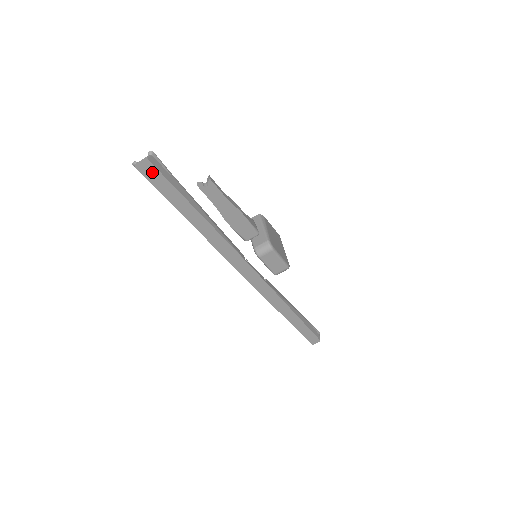
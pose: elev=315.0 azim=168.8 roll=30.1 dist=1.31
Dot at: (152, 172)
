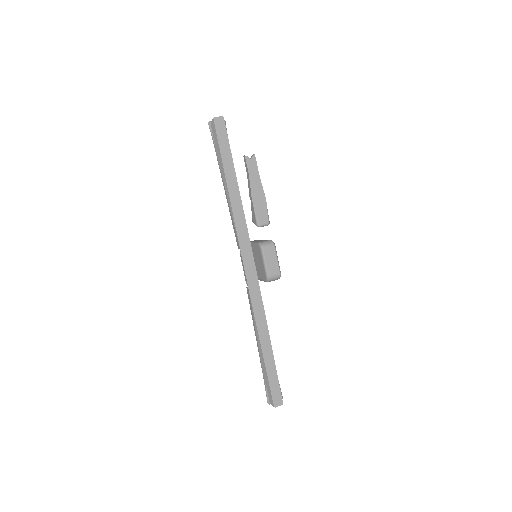
Dot at: (222, 128)
